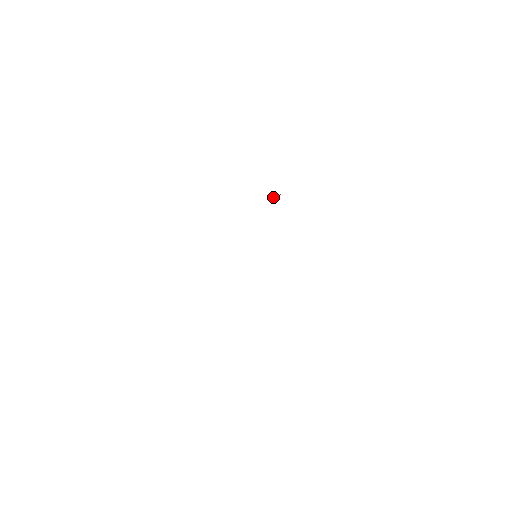
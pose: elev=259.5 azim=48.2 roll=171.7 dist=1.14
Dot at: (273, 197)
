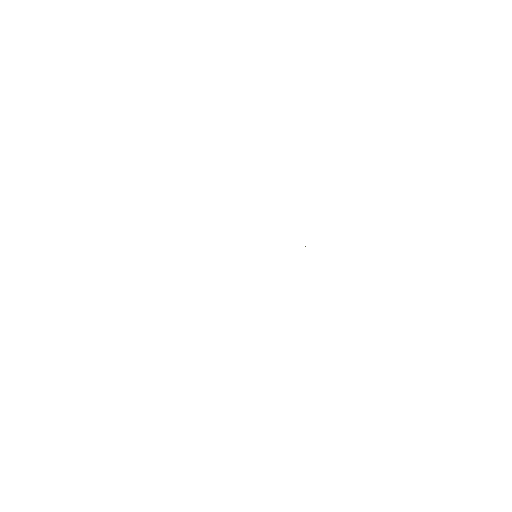
Dot at: occluded
